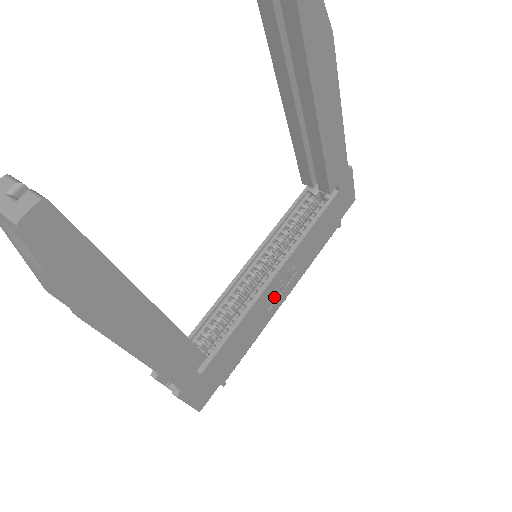
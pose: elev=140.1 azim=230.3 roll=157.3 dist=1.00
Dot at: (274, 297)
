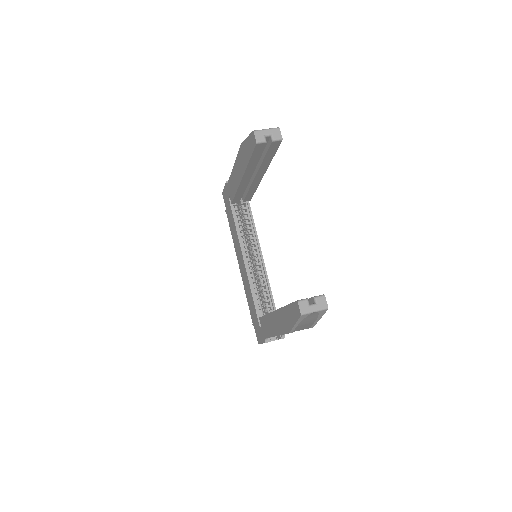
Dot at: occluded
